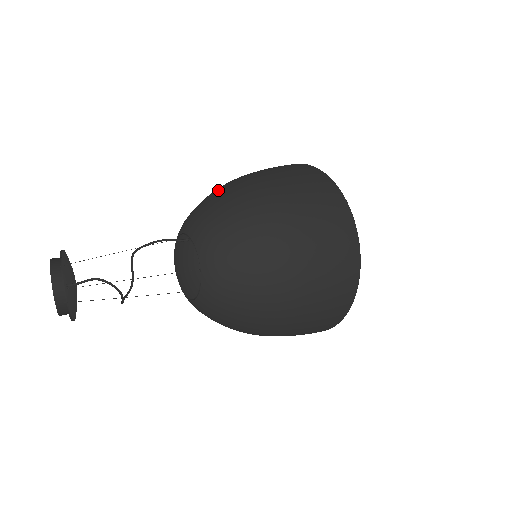
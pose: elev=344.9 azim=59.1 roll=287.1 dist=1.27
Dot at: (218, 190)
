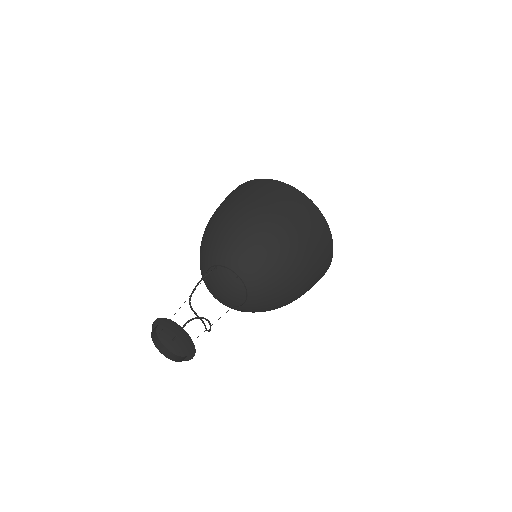
Dot at: (207, 231)
